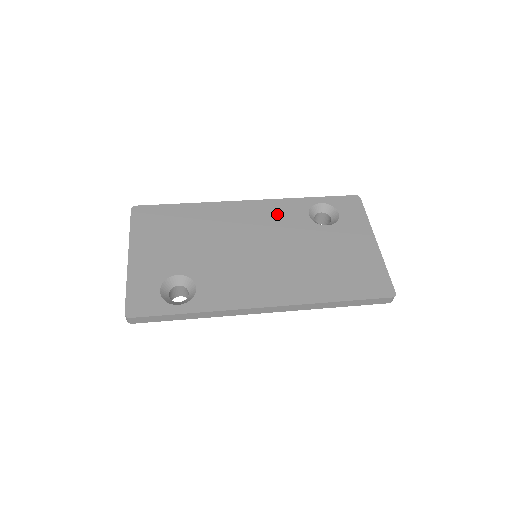
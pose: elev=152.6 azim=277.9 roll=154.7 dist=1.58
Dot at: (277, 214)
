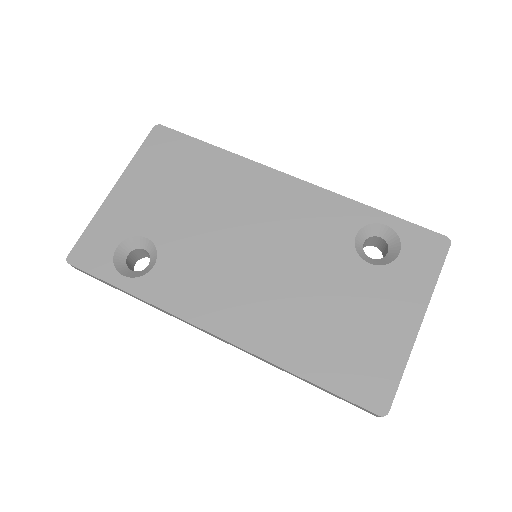
Dot at: (315, 214)
